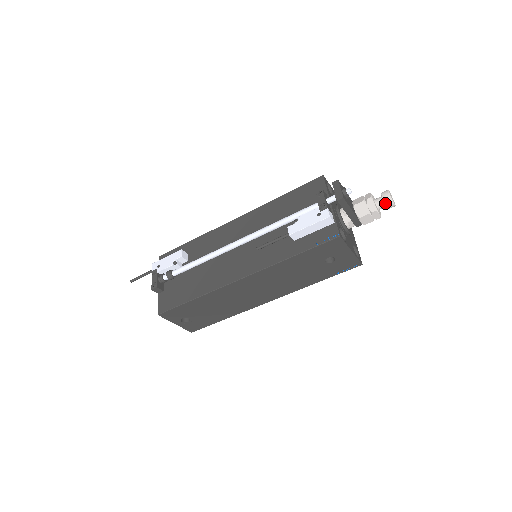
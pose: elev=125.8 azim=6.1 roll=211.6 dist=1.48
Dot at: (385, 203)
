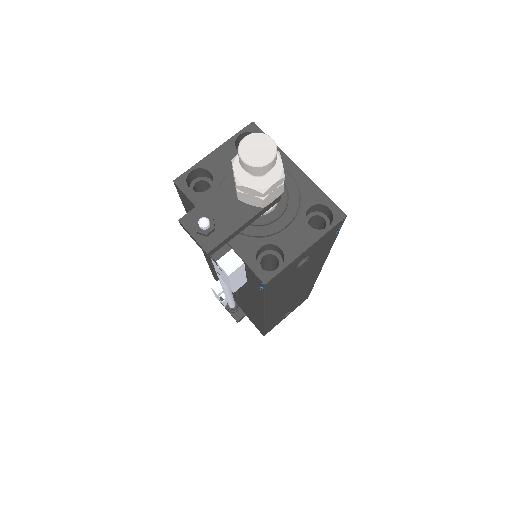
Dot at: (258, 174)
